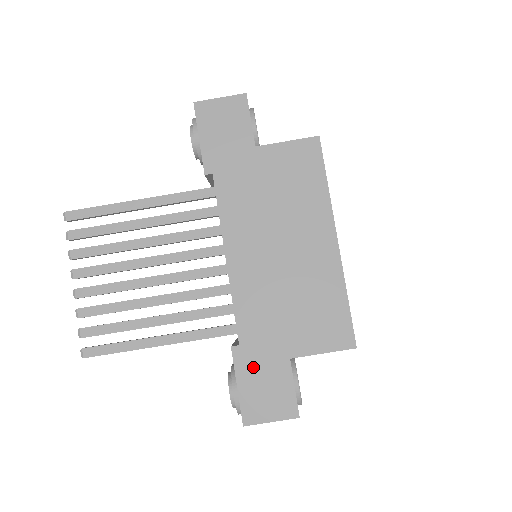
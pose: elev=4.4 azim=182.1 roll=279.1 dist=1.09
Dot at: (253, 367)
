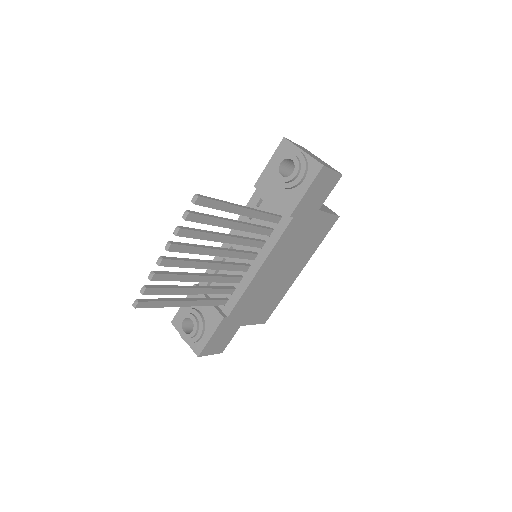
Dot at: (224, 329)
